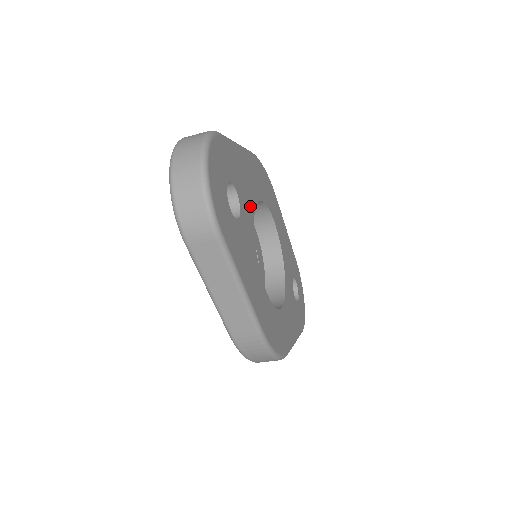
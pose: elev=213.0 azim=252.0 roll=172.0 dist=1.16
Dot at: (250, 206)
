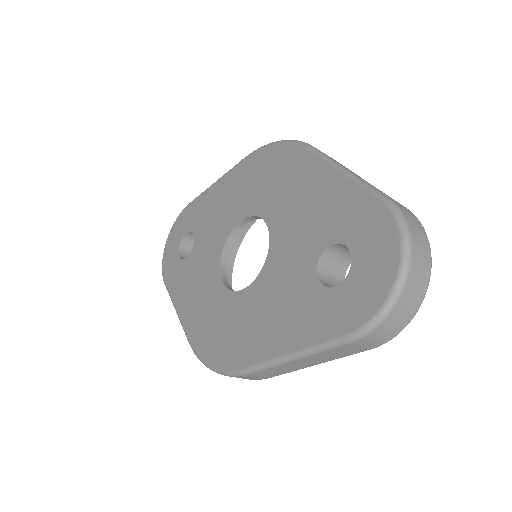
Dot at: occluded
